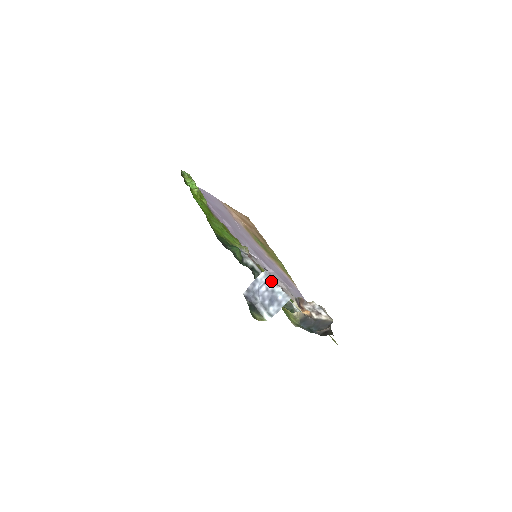
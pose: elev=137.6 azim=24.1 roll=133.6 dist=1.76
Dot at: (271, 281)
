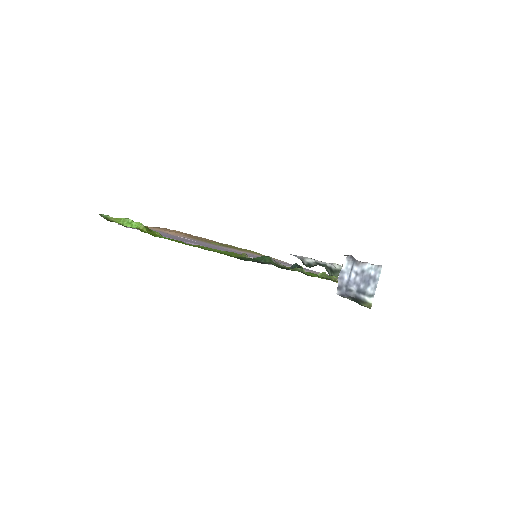
Dot at: (356, 263)
